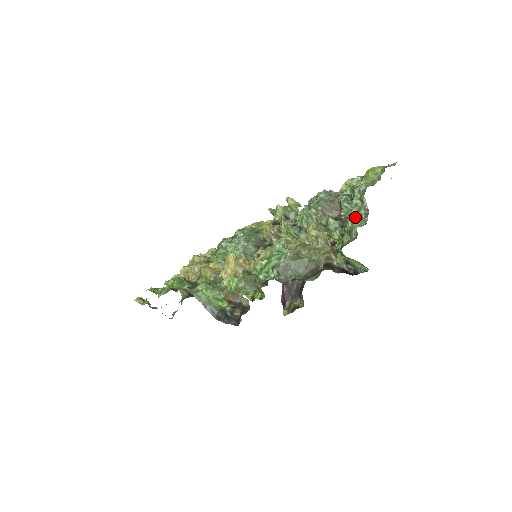
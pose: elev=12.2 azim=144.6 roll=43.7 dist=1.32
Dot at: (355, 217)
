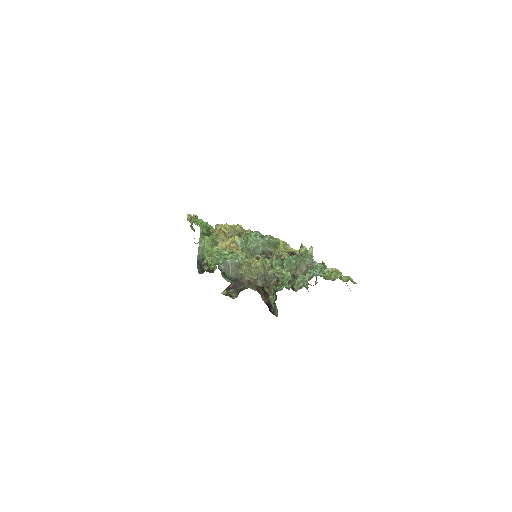
Dot at: (297, 283)
